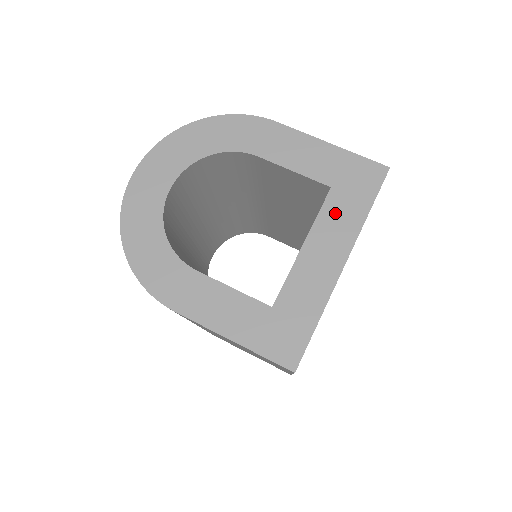
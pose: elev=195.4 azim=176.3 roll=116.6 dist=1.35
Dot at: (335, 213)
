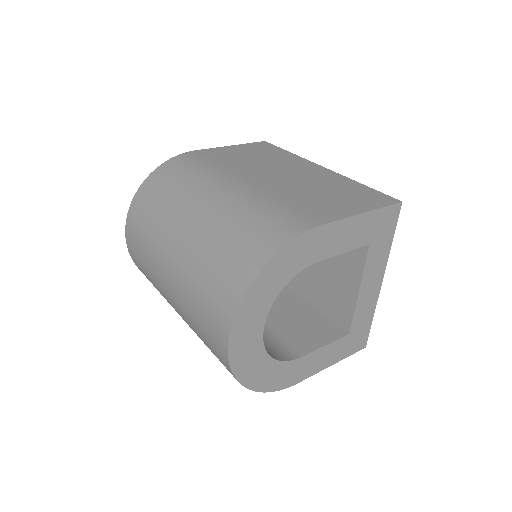
Dot at: (374, 258)
